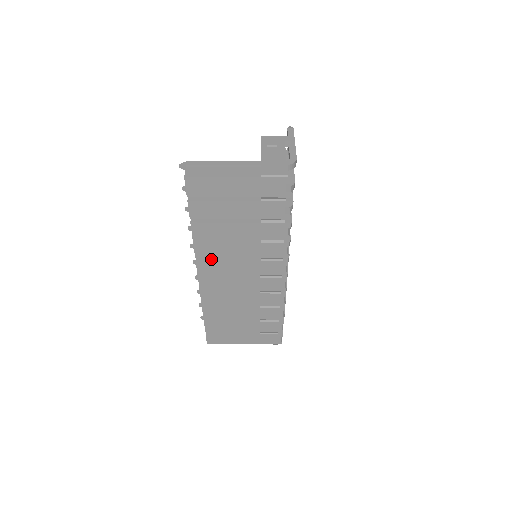
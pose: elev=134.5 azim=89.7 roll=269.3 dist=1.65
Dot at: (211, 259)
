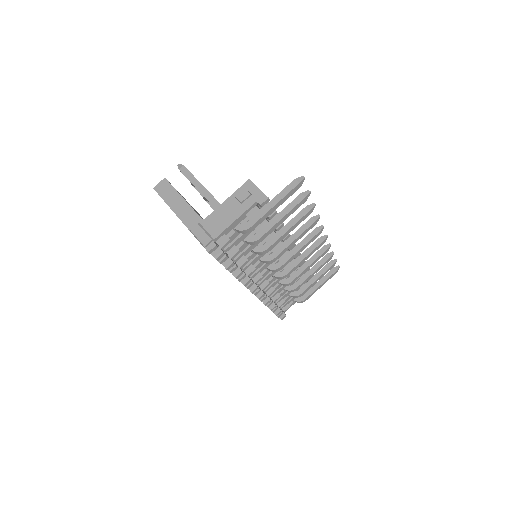
Dot at: occluded
